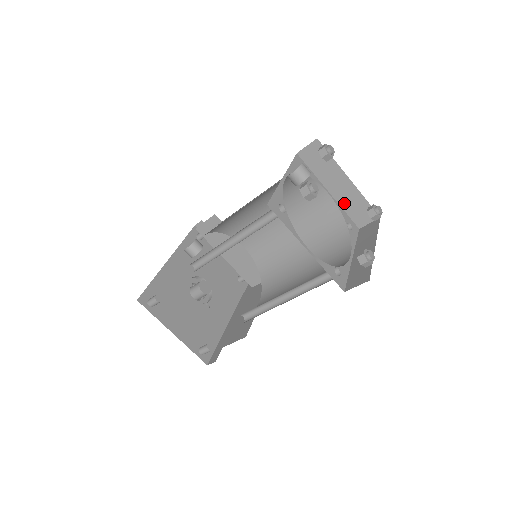
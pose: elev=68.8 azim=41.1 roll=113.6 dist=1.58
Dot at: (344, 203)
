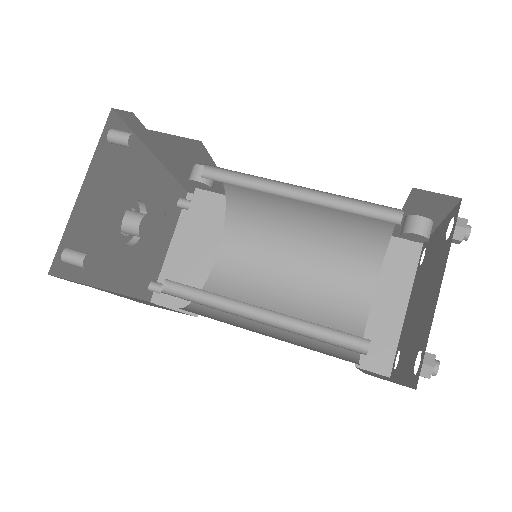
Dot at: (373, 325)
